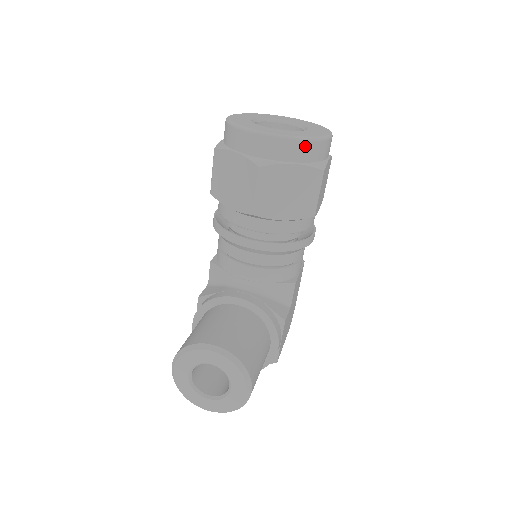
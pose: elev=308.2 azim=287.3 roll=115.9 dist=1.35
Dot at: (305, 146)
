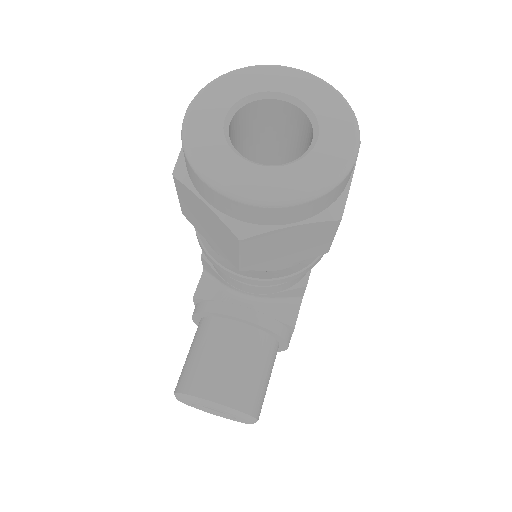
Dot at: (310, 205)
